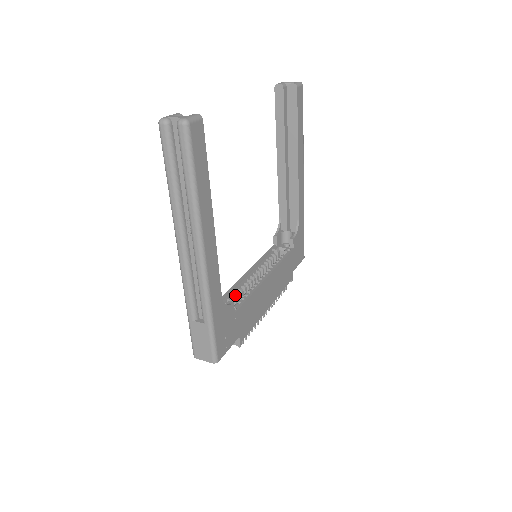
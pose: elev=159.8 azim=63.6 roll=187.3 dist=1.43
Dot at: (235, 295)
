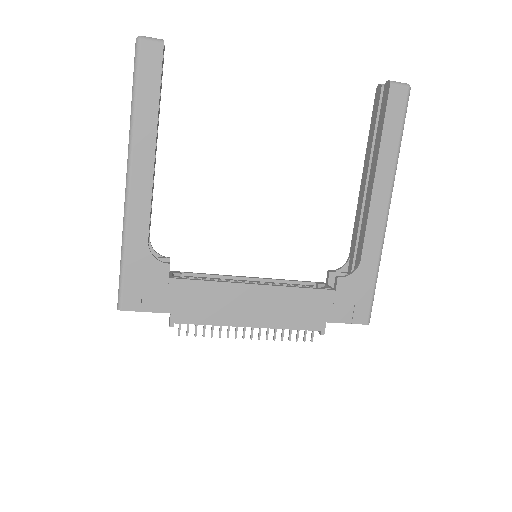
Dot at: (205, 279)
